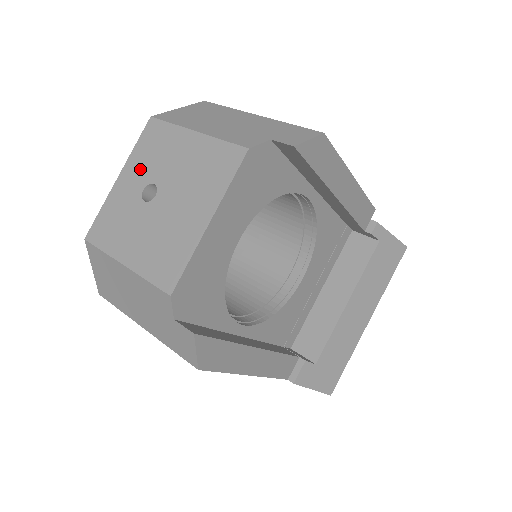
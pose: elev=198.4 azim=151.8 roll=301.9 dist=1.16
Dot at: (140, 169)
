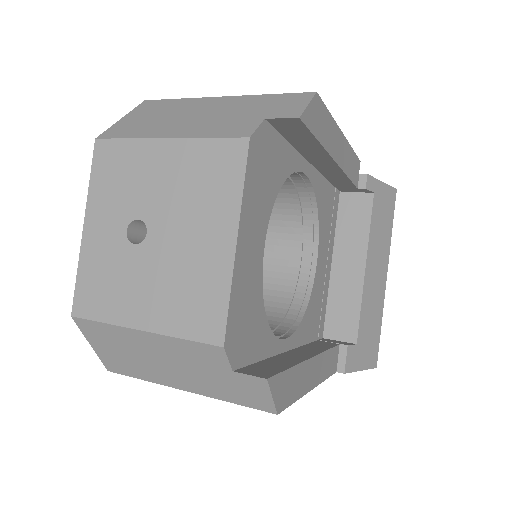
Dot at: (110, 207)
